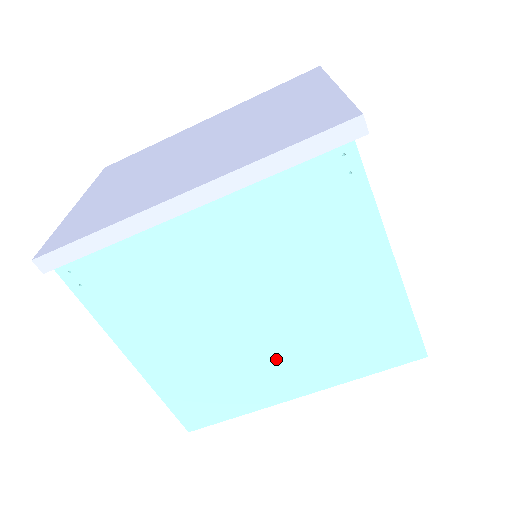
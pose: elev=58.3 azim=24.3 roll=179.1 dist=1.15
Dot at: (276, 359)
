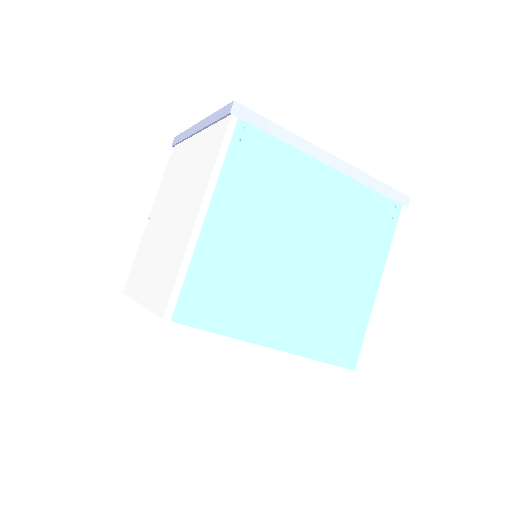
Dot at: (286, 300)
